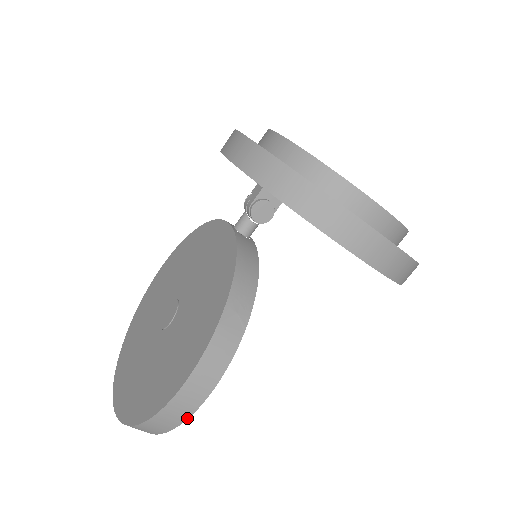
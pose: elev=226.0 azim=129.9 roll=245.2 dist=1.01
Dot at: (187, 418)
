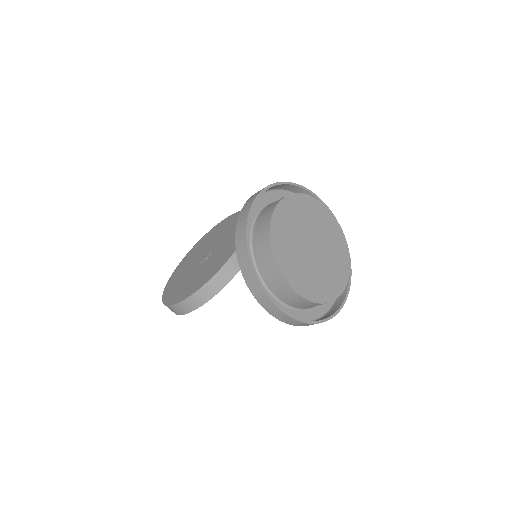
Dot at: (178, 314)
